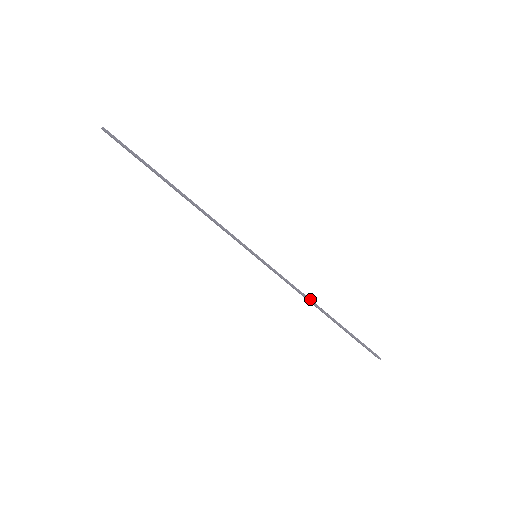
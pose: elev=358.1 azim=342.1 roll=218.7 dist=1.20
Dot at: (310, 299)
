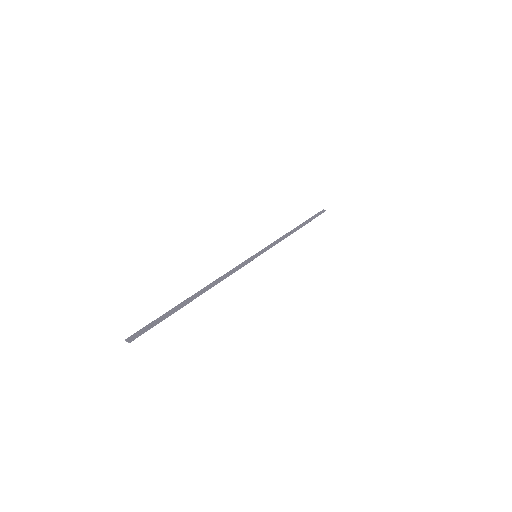
Dot at: (289, 234)
